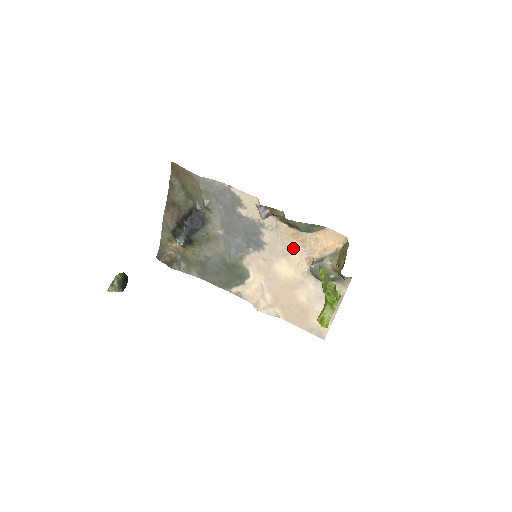
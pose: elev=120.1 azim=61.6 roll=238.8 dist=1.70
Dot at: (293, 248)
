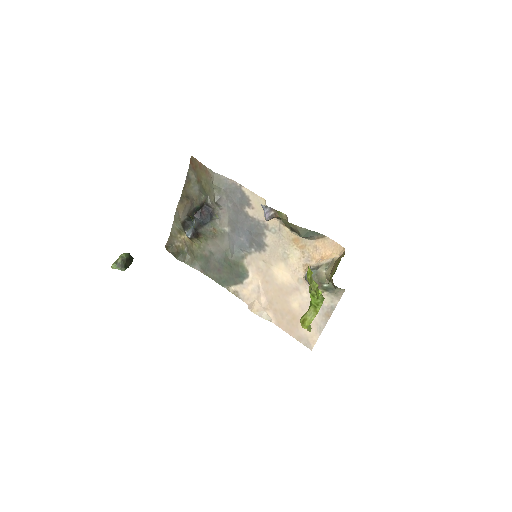
Dot at: (292, 253)
